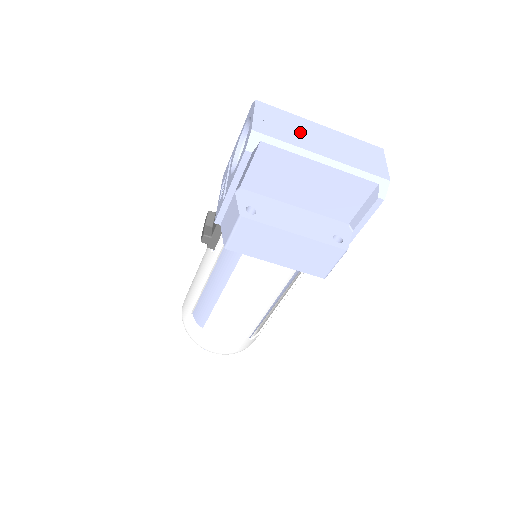
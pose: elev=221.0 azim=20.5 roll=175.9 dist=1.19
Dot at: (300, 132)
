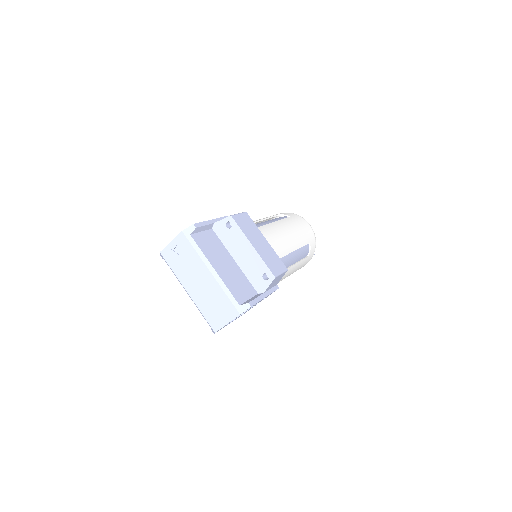
Dot at: (189, 269)
